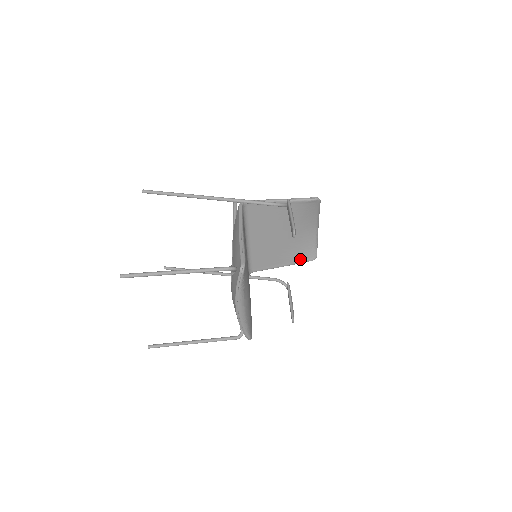
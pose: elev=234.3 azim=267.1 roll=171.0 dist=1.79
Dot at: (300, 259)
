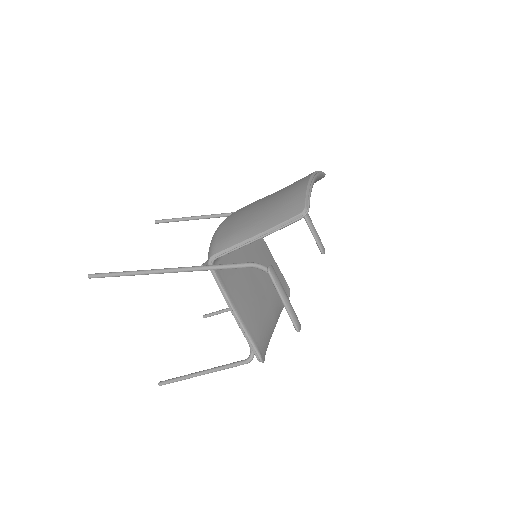
Dot at: occluded
